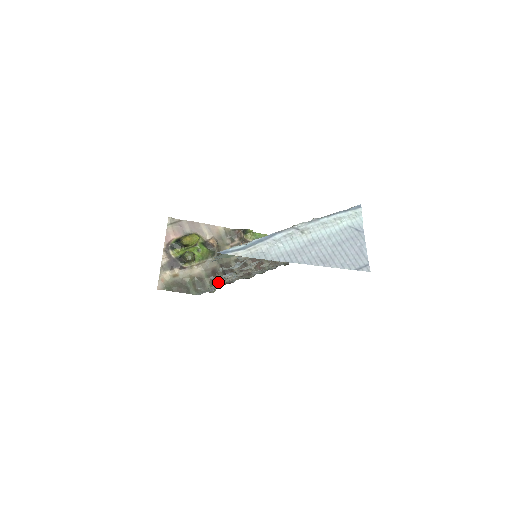
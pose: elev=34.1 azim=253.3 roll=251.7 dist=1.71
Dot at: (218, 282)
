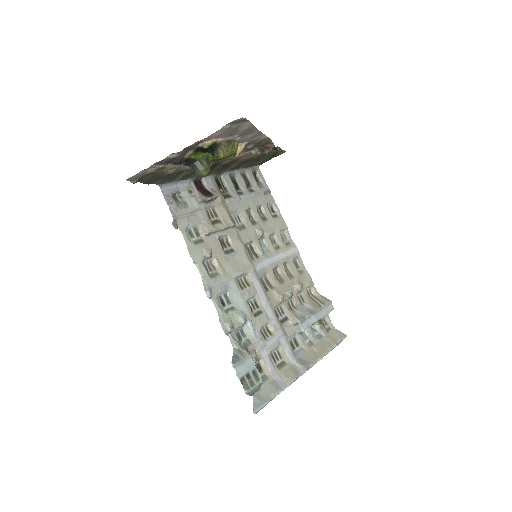
Dot at: (204, 262)
